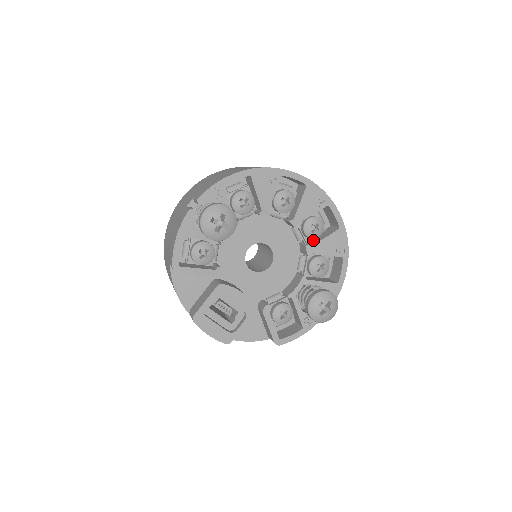
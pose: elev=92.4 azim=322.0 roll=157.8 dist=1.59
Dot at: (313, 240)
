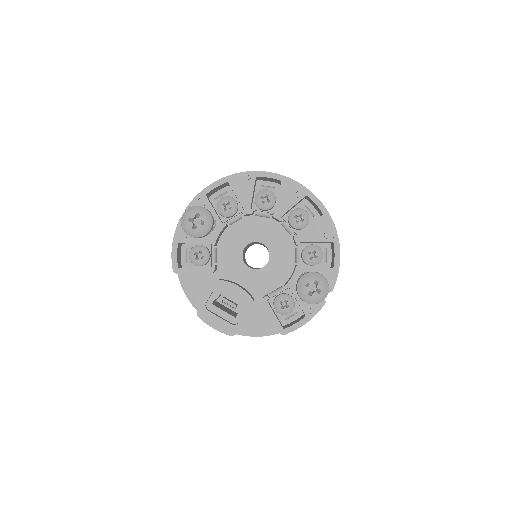
Dot at: occluded
